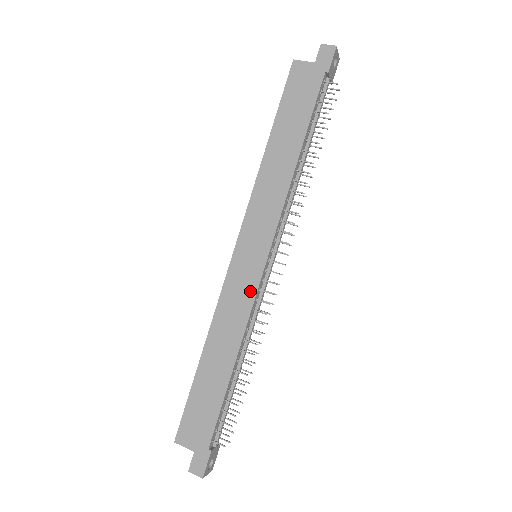
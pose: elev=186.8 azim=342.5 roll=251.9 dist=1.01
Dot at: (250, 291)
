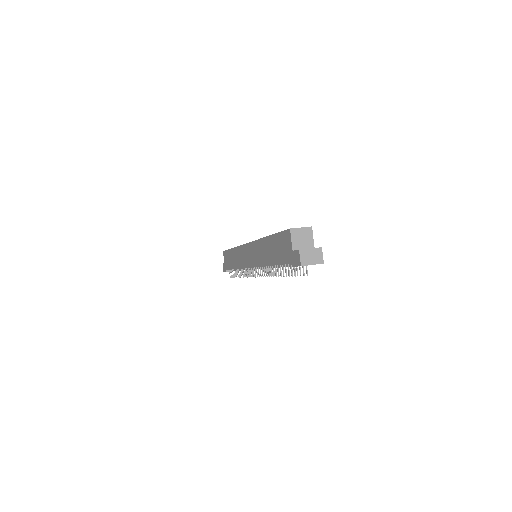
Dot at: (243, 264)
